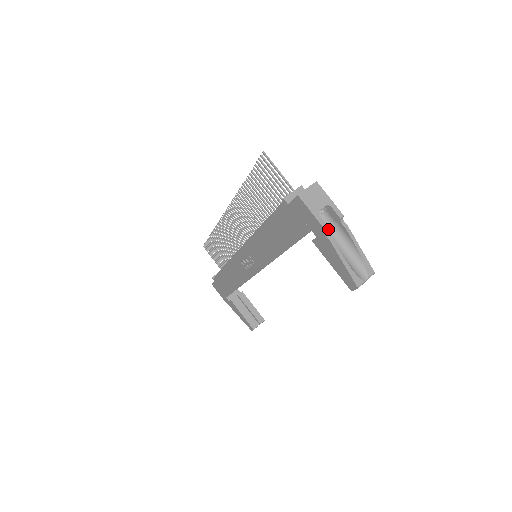
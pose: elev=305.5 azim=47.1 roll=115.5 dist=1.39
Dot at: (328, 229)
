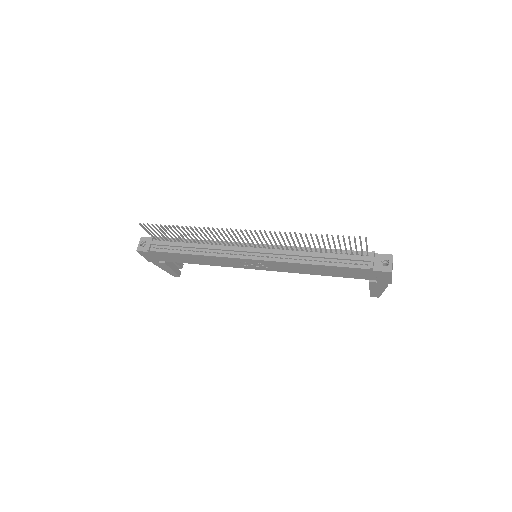
Dot at: occluded
